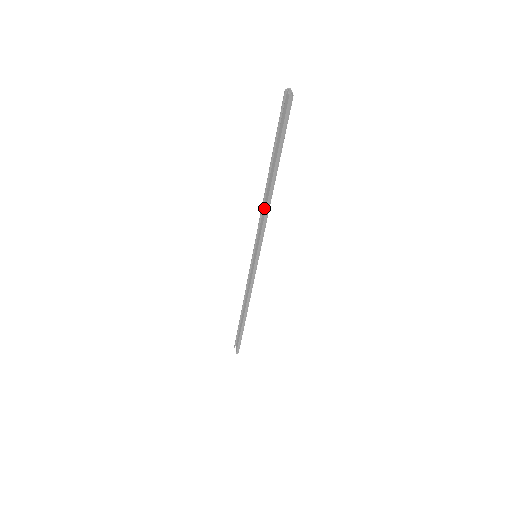
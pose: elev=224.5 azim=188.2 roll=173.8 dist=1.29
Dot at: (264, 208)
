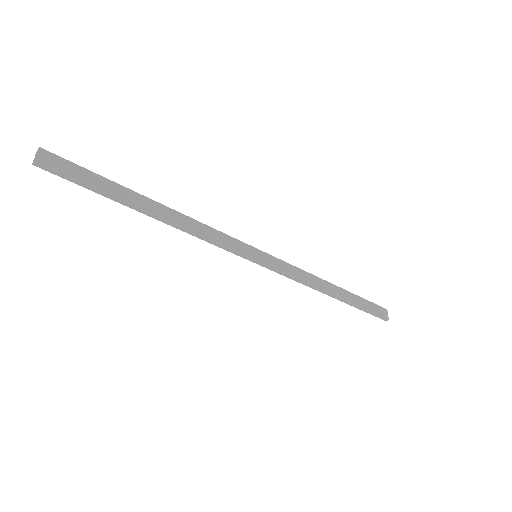
Dot at: (189, 228)
